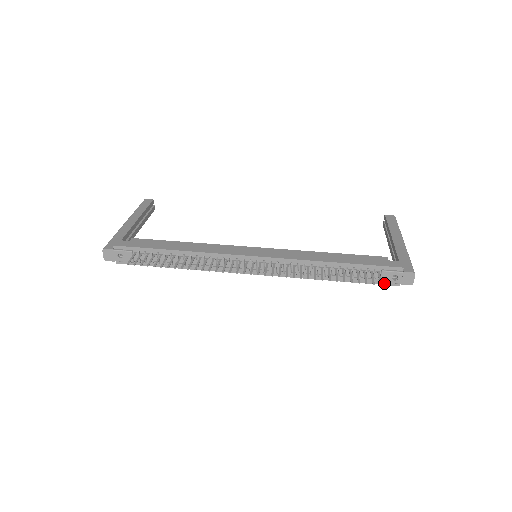
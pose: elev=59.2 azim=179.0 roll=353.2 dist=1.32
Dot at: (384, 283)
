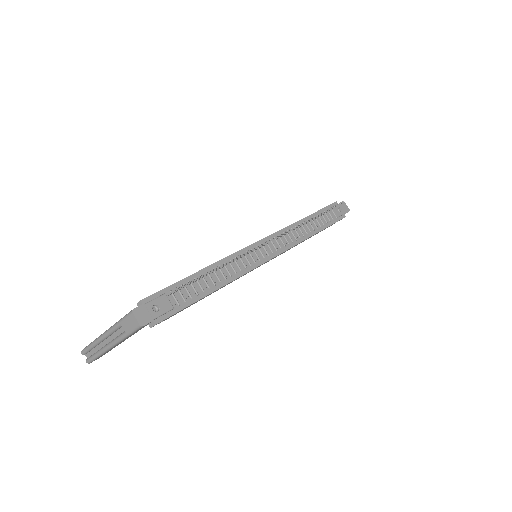
Dot at: (338, 219)
